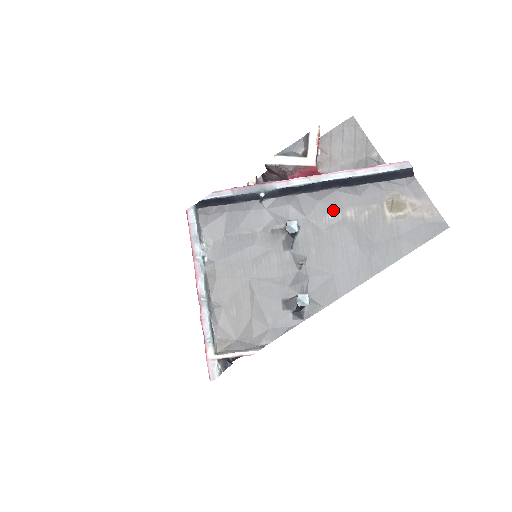
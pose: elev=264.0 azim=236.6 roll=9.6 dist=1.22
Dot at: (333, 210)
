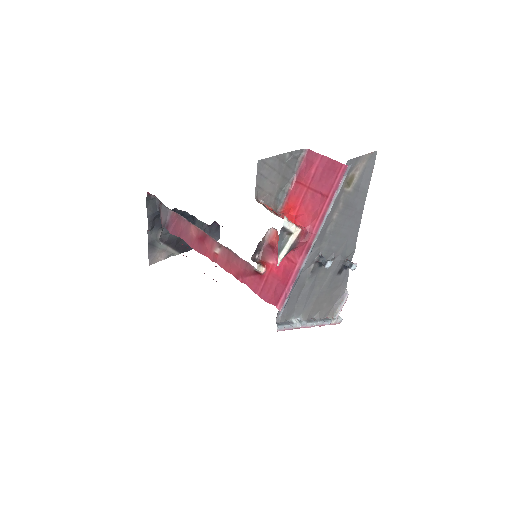
Dot at: (327, 227)
